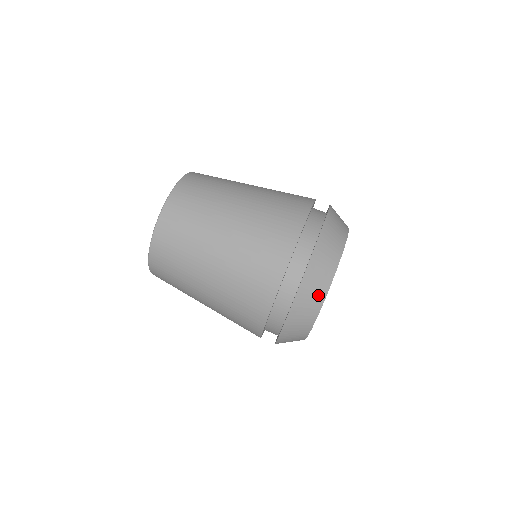
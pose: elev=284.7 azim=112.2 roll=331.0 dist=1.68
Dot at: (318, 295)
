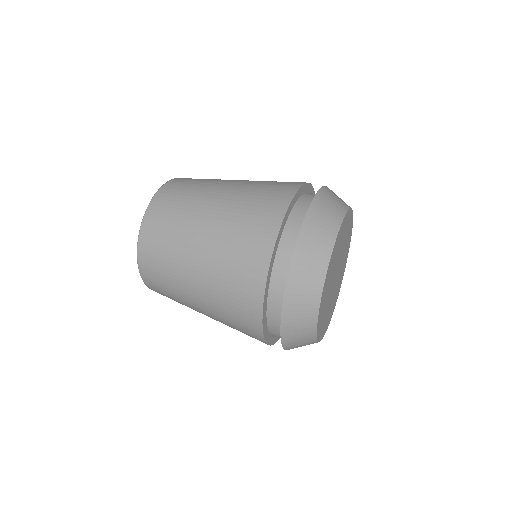
Dot at: (330, 226)
